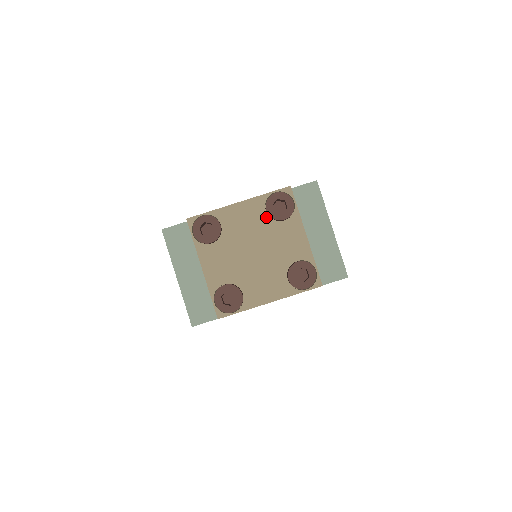
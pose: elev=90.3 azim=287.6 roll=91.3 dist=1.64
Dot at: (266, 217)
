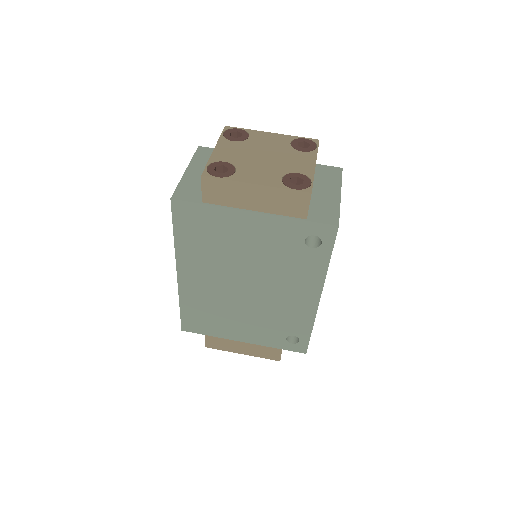
Dot at: (288, 145)
